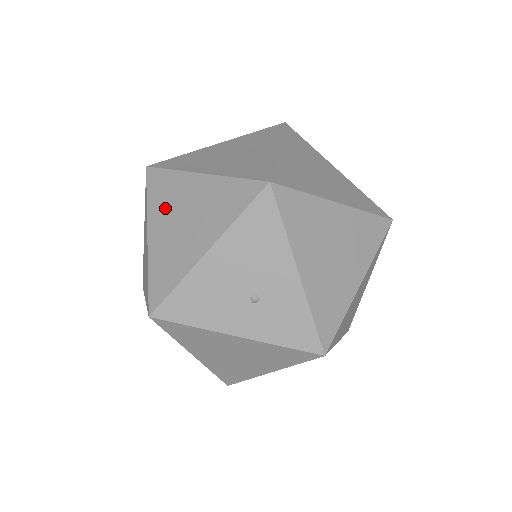
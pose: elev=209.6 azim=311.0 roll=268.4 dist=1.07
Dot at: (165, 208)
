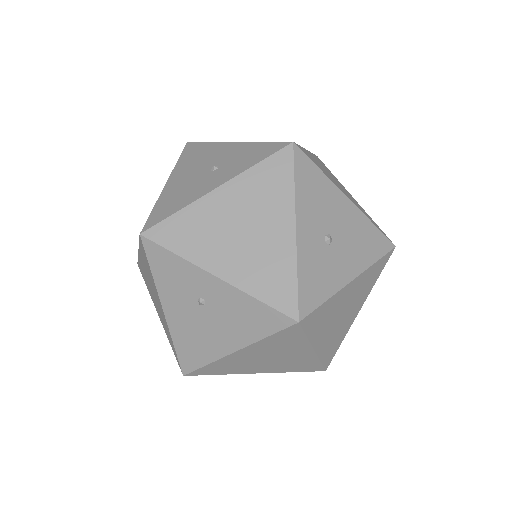
Dot at: occluded
